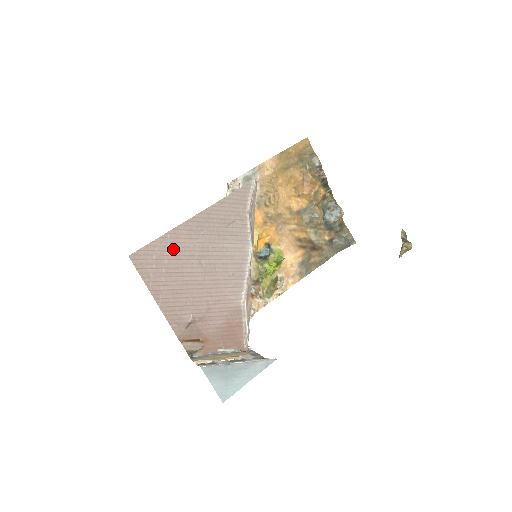
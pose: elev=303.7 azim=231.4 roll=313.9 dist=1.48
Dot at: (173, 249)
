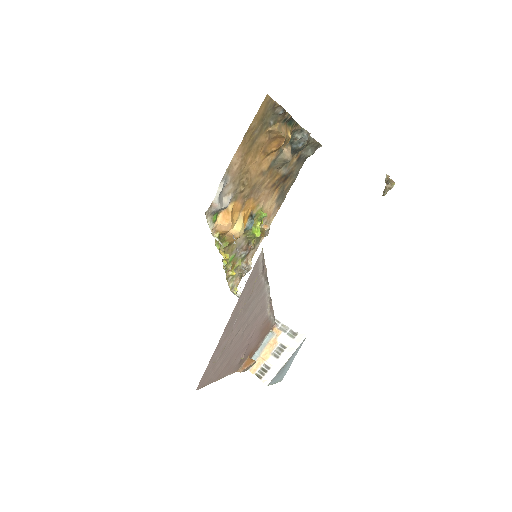
Dot at: (220, 353)
